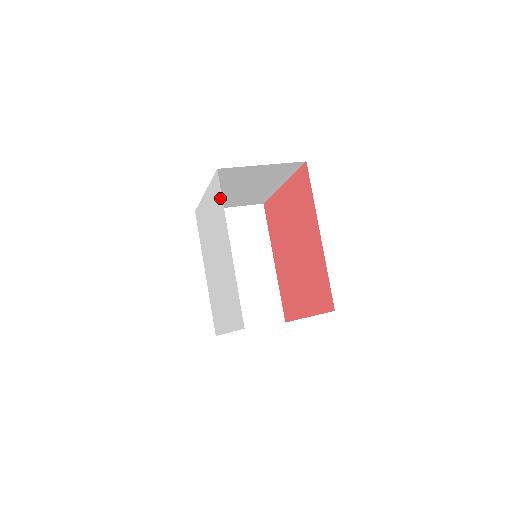
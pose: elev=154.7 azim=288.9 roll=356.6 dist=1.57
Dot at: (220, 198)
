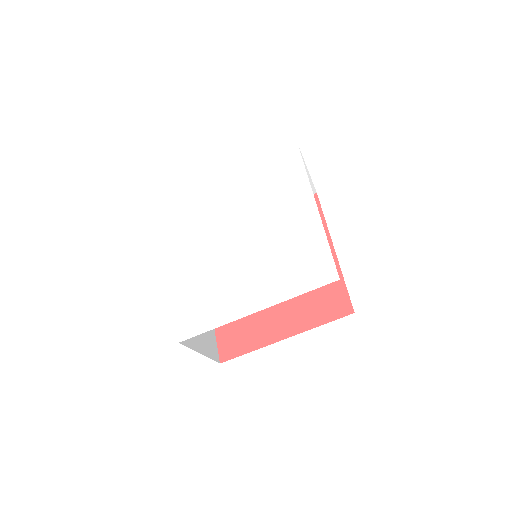
Dot at: (297, 166)
